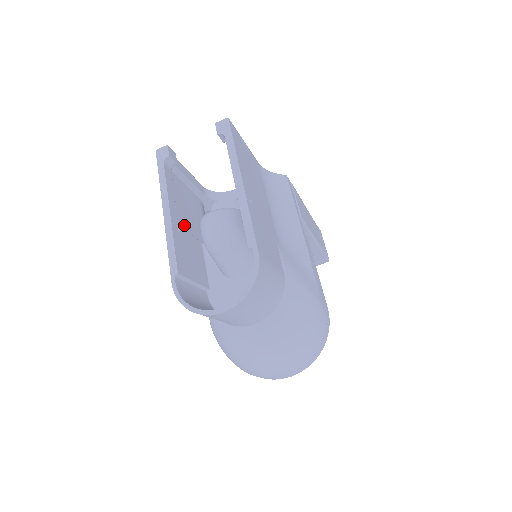
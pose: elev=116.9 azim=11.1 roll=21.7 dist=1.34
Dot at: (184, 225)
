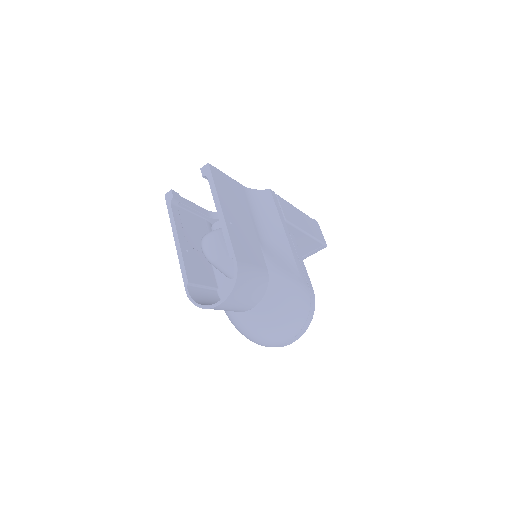
Dot at: (193, 245)
